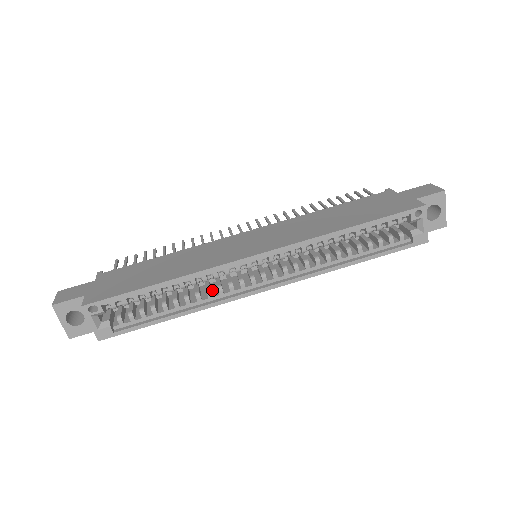
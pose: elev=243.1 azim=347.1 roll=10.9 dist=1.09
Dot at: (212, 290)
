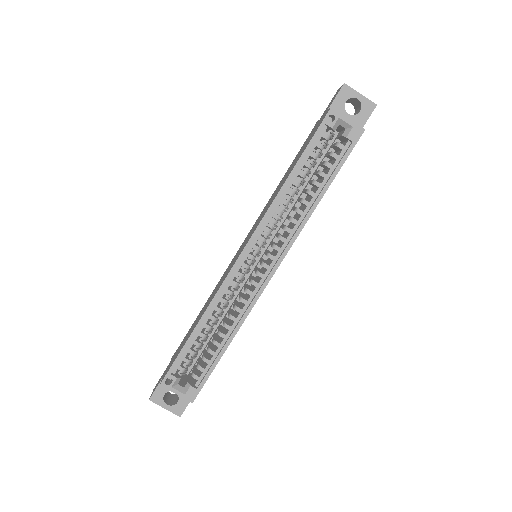
Dot at: (242, 306)
